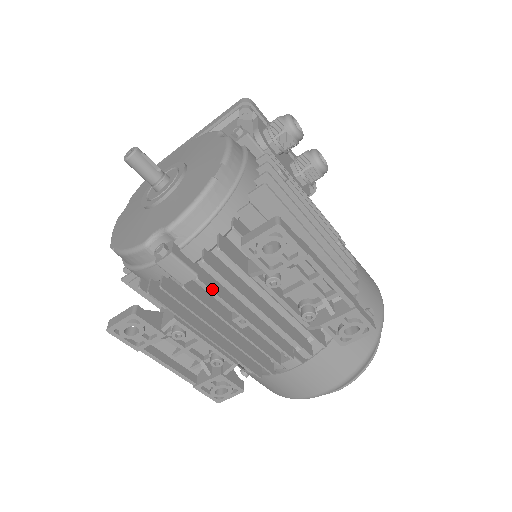
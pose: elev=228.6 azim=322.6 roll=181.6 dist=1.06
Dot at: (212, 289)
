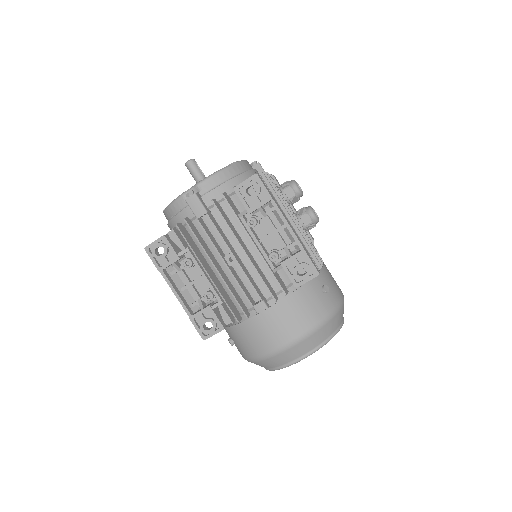
Dot at: (214, 224)
